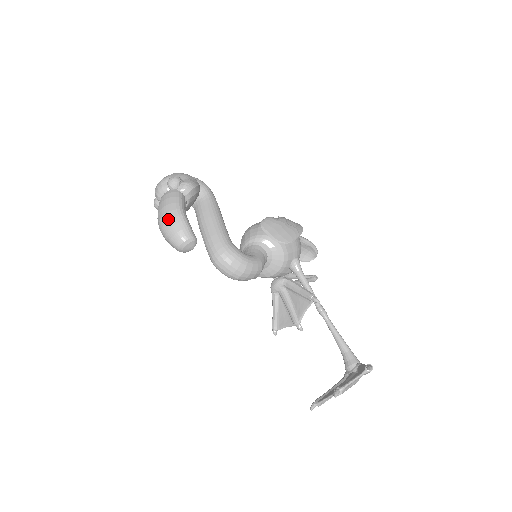
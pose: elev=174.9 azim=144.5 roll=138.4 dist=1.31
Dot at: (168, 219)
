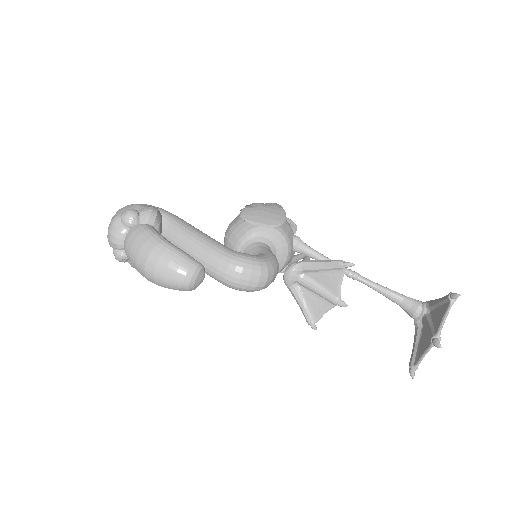
Dot at: (157, 259)
